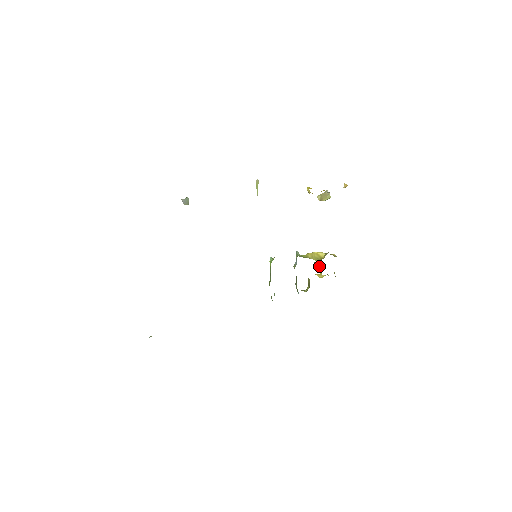
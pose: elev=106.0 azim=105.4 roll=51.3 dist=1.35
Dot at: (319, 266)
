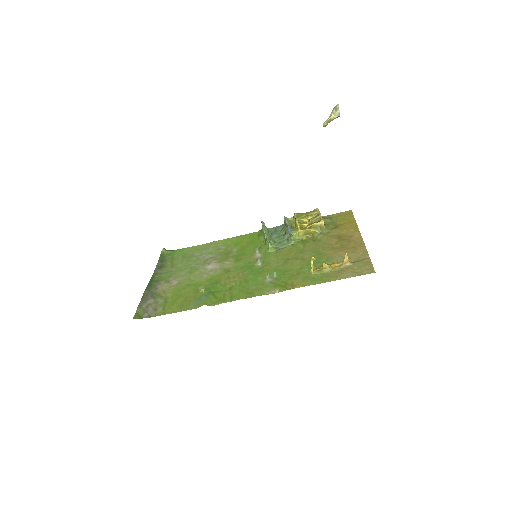
Dot at: occluded
